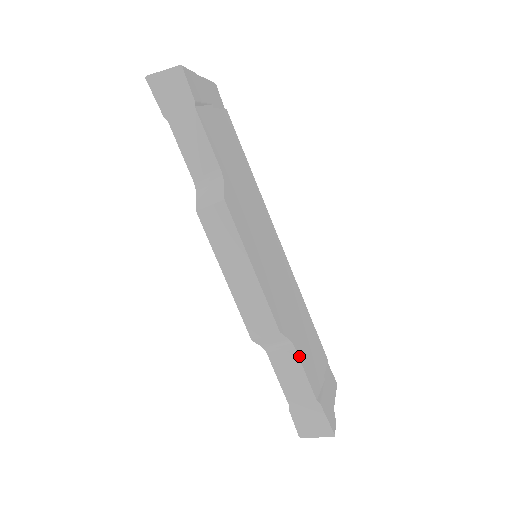
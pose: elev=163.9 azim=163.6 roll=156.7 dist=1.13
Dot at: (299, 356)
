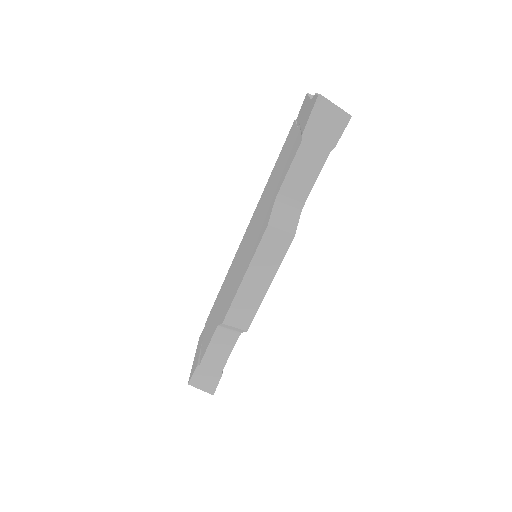
Dot at: occluded
